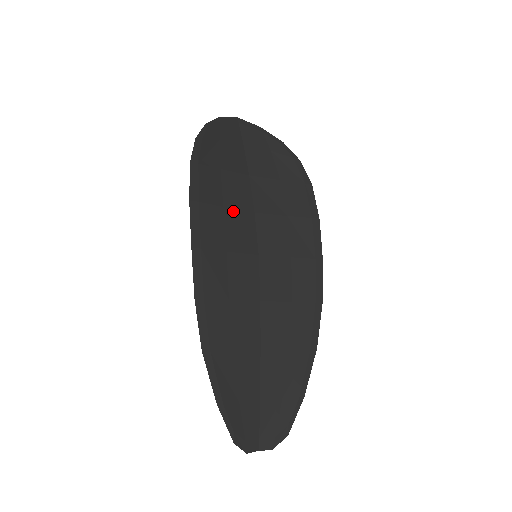
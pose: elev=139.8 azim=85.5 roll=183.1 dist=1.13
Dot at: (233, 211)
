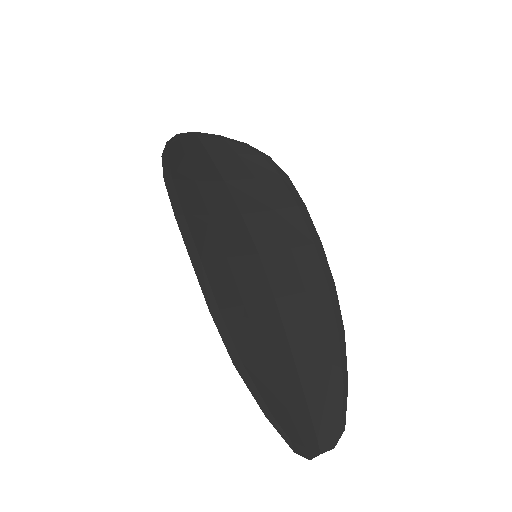
Dot at: (220, 217)
